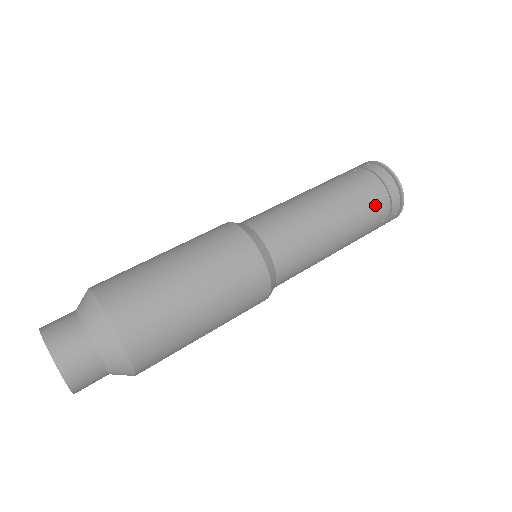
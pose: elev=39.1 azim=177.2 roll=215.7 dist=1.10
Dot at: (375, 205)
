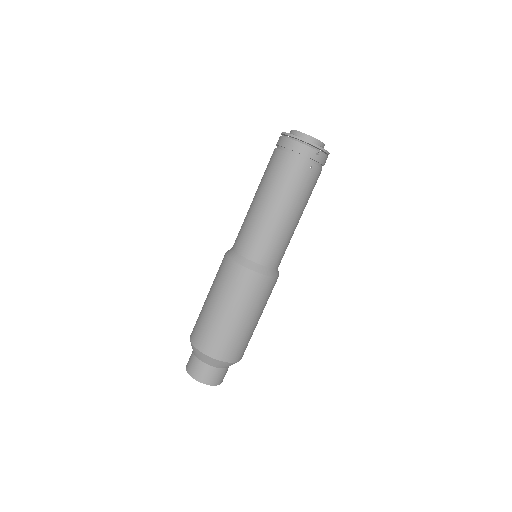
Dot at: (291, 169)
